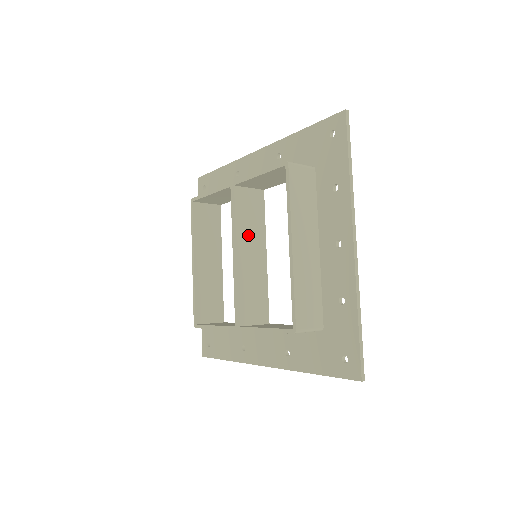
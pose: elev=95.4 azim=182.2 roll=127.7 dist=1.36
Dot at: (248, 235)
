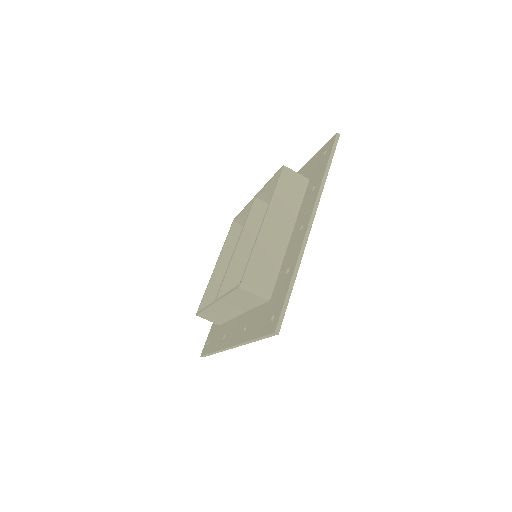
Dot at: (254, 236)
